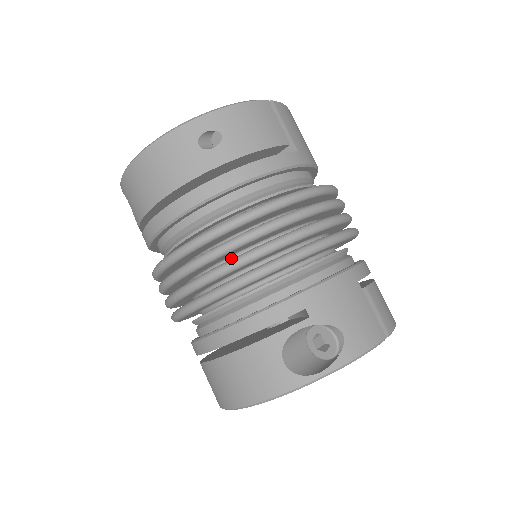
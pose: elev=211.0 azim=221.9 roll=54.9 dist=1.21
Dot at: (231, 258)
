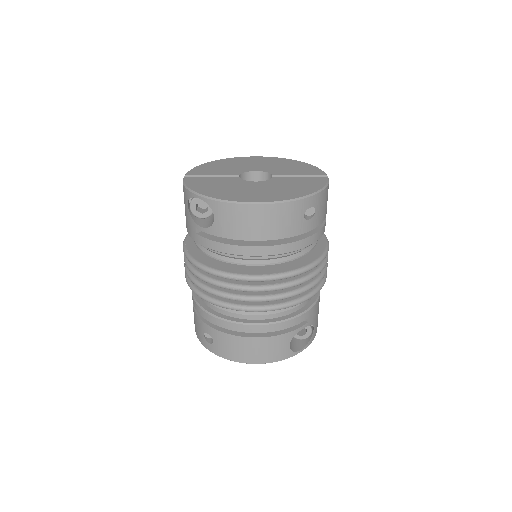
Dot at: occluded
